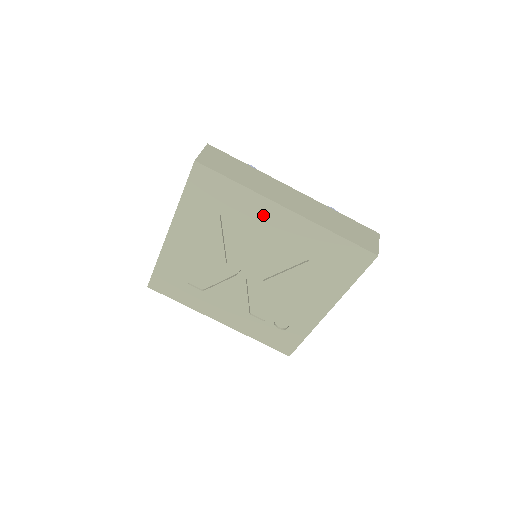
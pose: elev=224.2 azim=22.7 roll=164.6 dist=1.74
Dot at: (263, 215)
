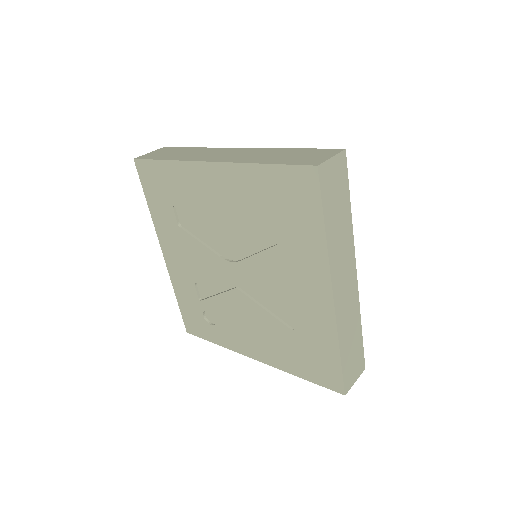
Dot at: (307, 270)
